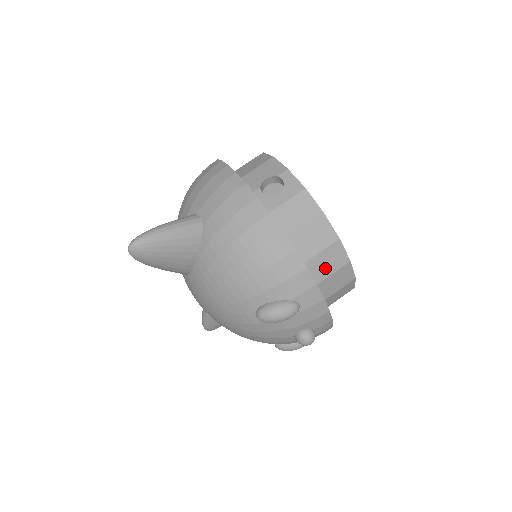
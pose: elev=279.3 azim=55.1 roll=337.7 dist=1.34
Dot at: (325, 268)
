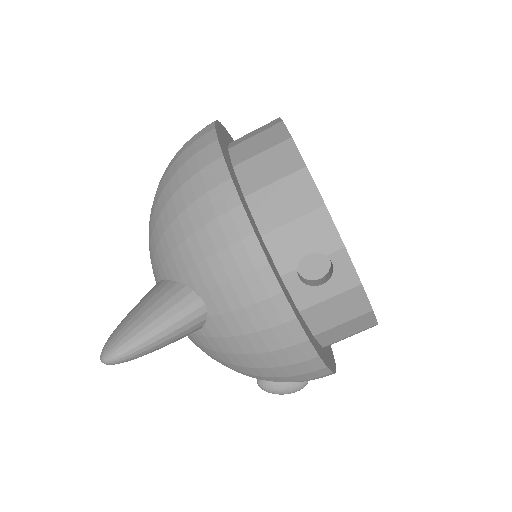
Dot at: (347, 337)
